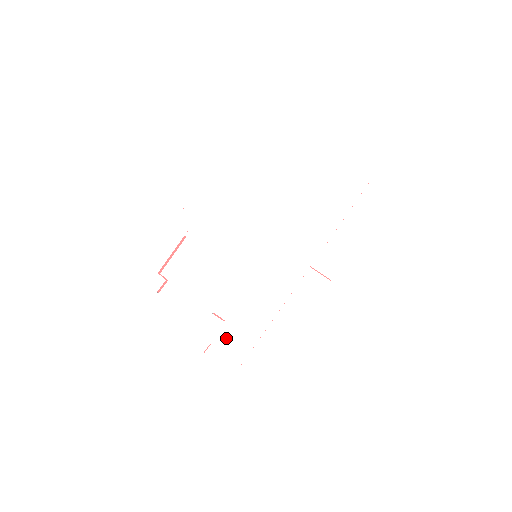
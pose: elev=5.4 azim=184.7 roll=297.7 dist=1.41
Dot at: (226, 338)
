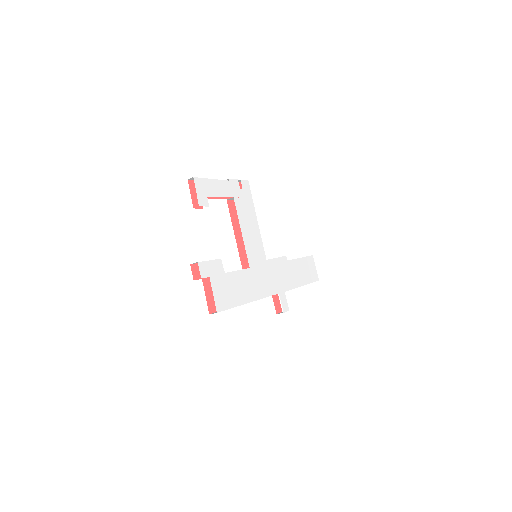
Dot at: (220, 284)
